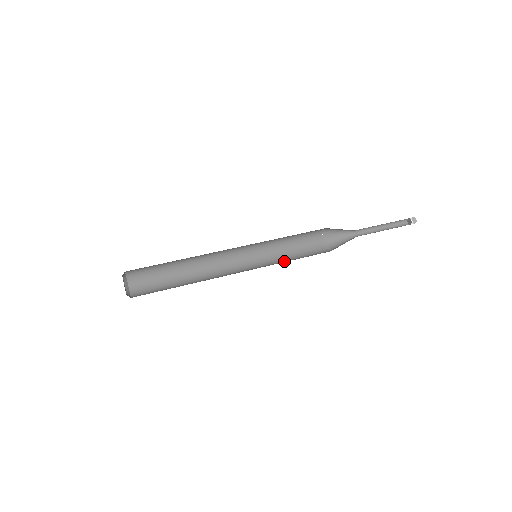
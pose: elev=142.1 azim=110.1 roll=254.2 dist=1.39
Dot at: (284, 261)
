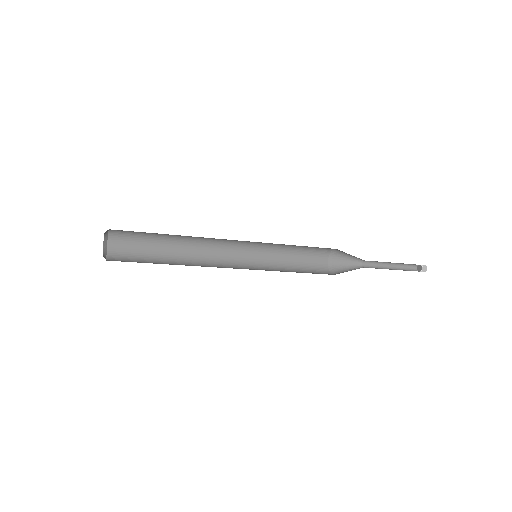
Dot at: (282, 270)
